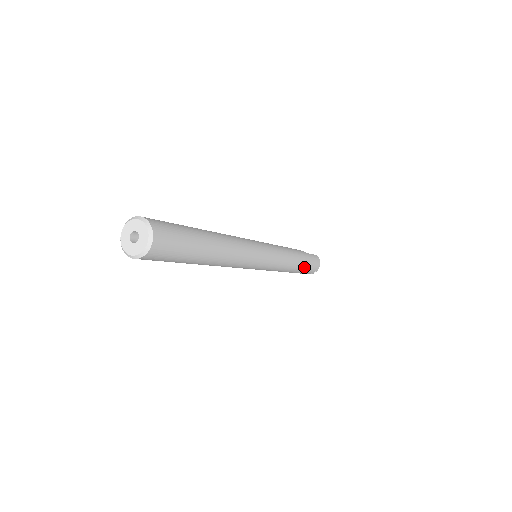
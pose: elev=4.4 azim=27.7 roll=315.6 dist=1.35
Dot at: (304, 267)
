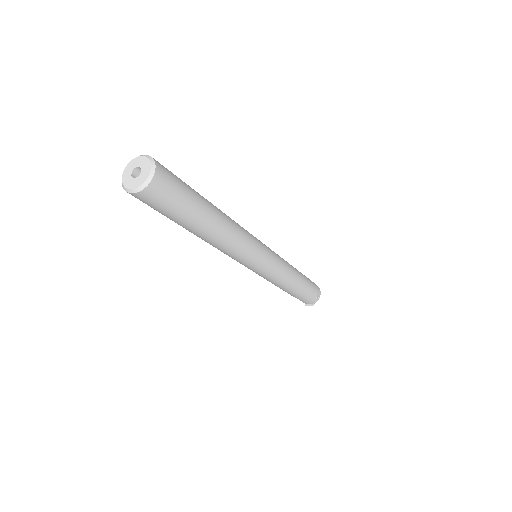
Dot at: (306, 282)
